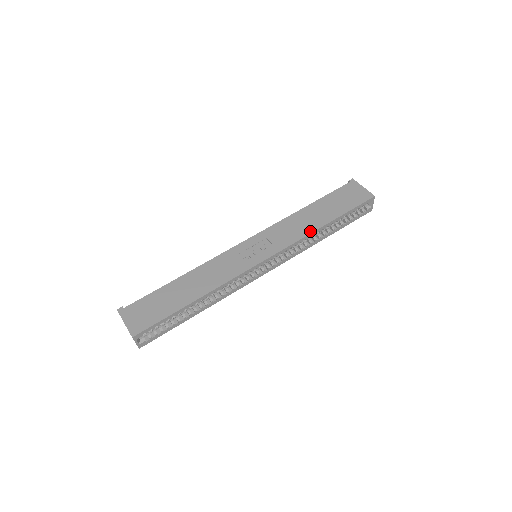
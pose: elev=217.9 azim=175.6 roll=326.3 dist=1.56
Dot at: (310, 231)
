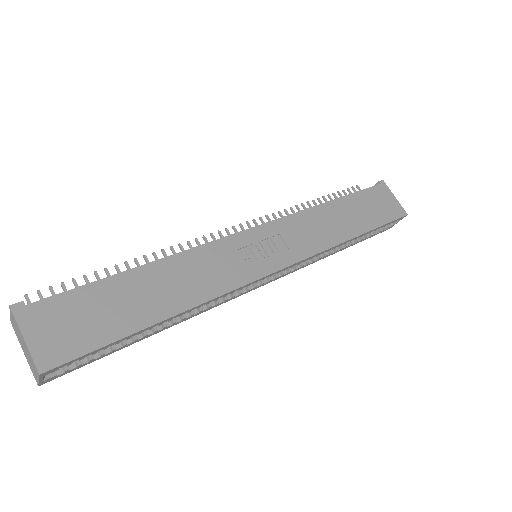
Dot at: (337, 241)
